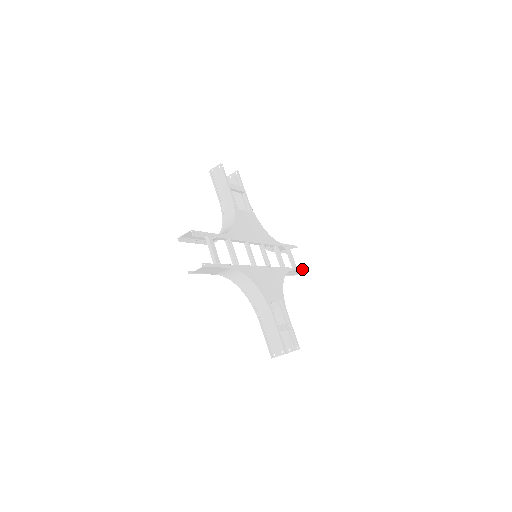
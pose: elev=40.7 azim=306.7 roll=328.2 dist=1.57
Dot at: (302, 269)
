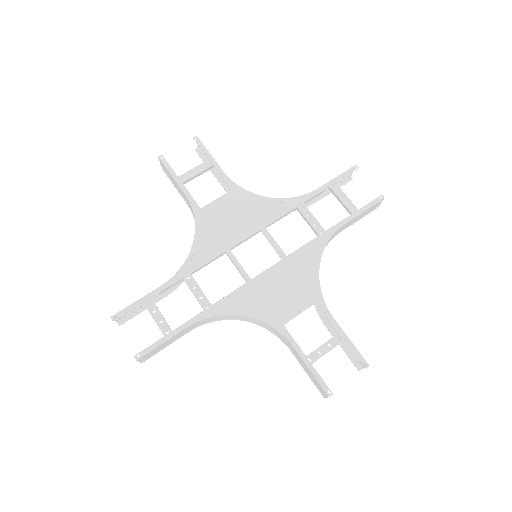
Dot at: (372, 202)
